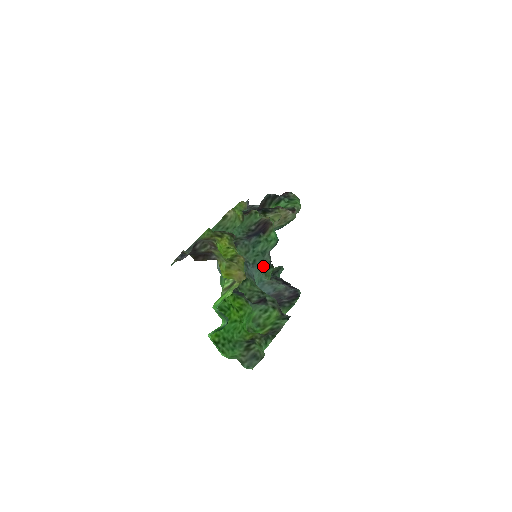
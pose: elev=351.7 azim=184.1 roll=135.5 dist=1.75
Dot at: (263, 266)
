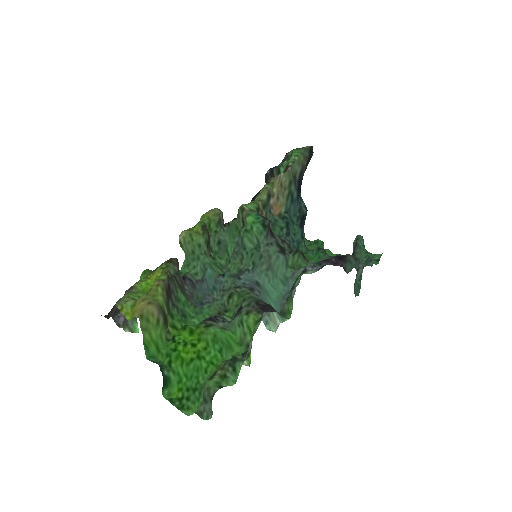
Dot at: (266, 262)
